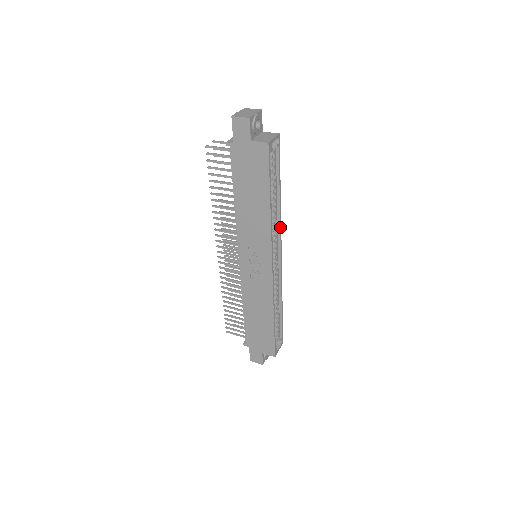
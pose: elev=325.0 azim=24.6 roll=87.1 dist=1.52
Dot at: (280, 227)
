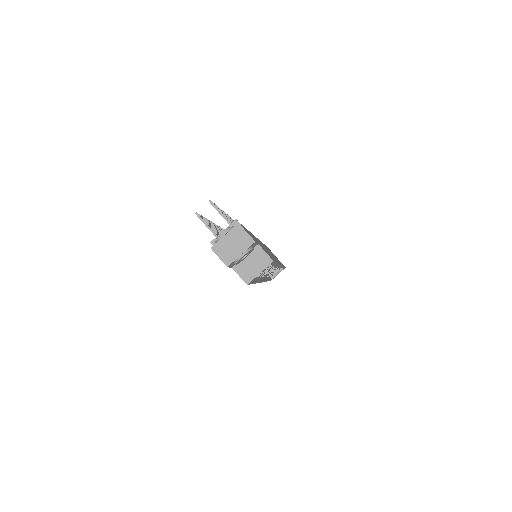
Dot at: occluded
